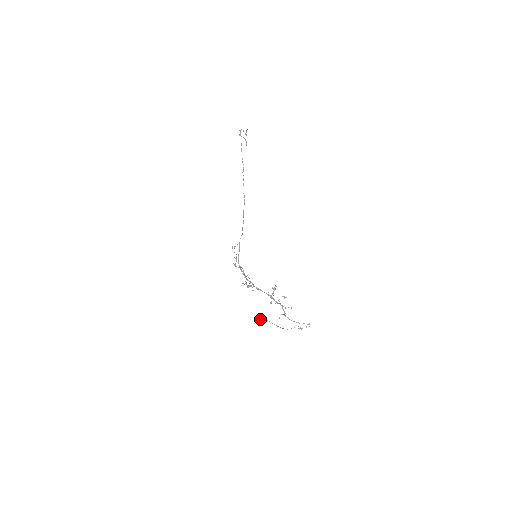
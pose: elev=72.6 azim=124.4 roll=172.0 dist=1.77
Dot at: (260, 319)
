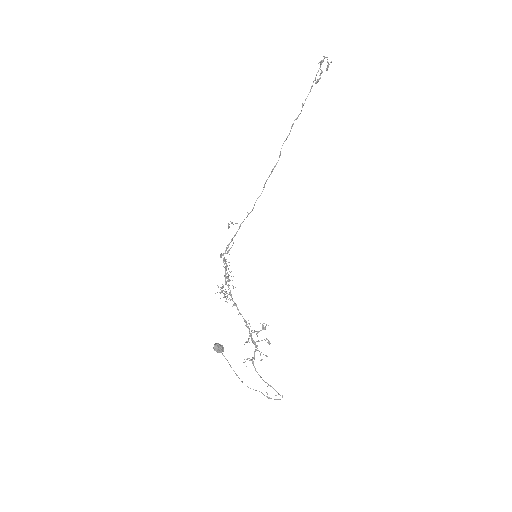
Dot at: (217, 351)
